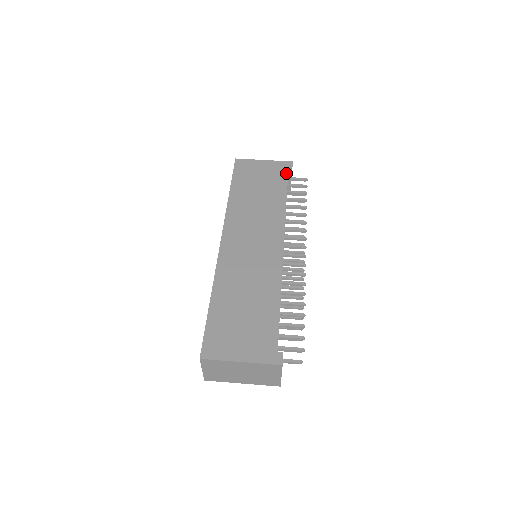
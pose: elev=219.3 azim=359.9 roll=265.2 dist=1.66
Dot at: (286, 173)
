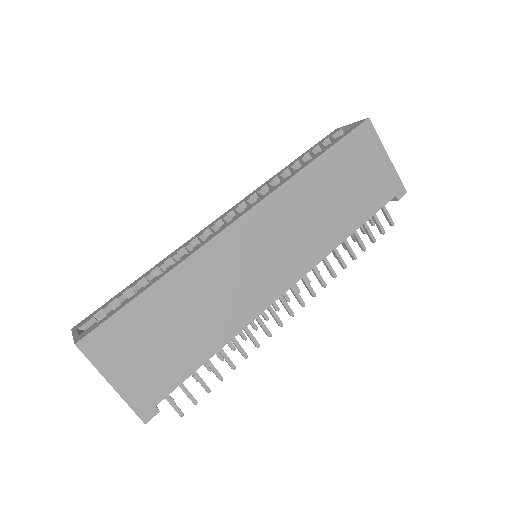
Dot at: (386, 201)
